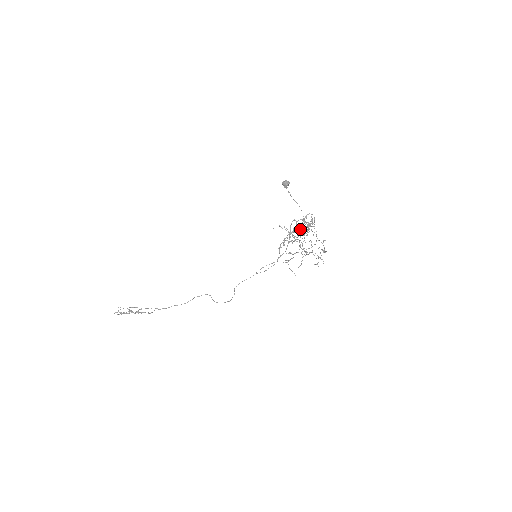
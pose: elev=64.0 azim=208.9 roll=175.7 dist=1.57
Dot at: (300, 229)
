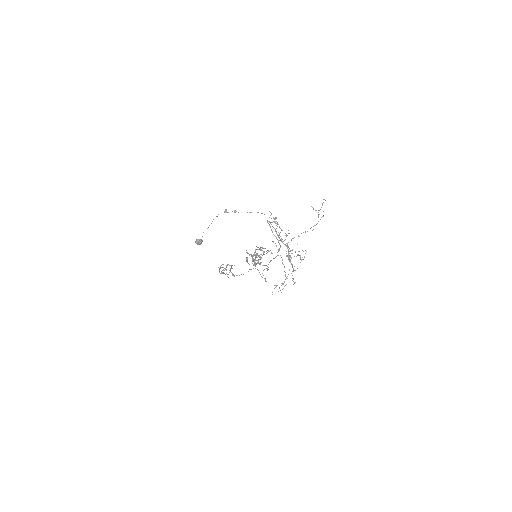
Dot at: occluded
